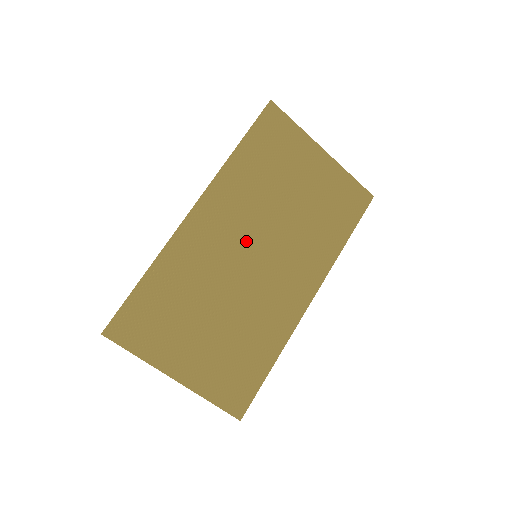
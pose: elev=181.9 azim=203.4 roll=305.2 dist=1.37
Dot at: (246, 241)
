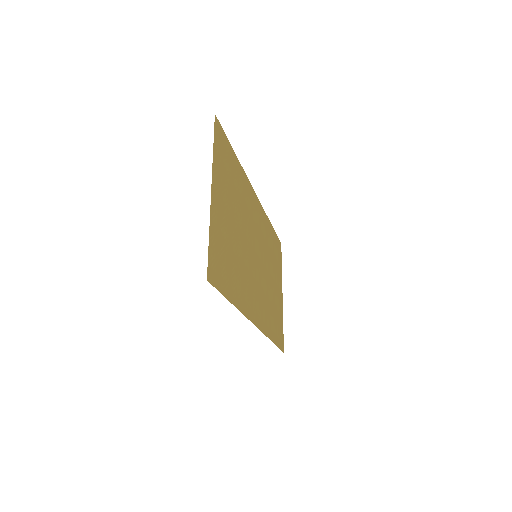
Dot at: (257, 244)
